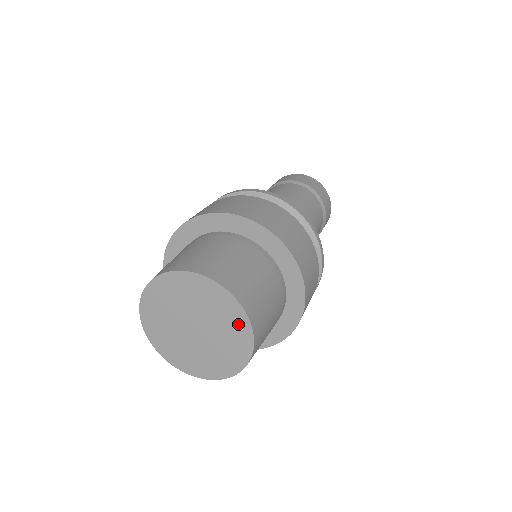
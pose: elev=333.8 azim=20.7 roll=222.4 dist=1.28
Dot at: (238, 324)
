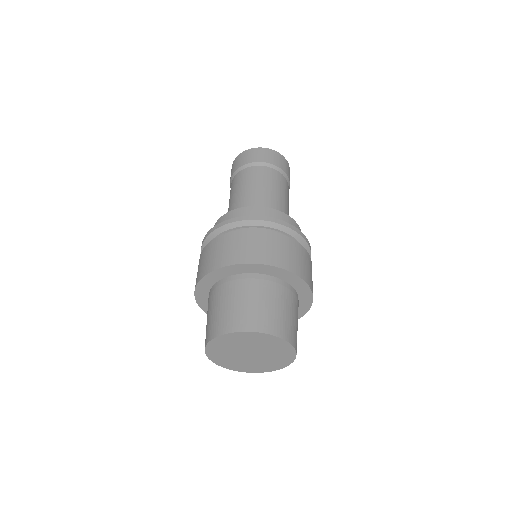
Dot at: (287, 354)
